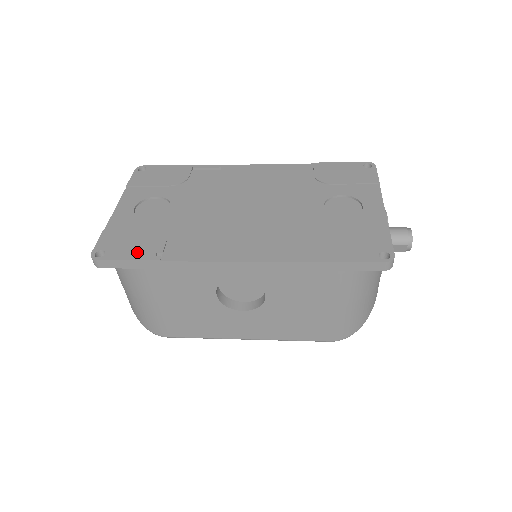
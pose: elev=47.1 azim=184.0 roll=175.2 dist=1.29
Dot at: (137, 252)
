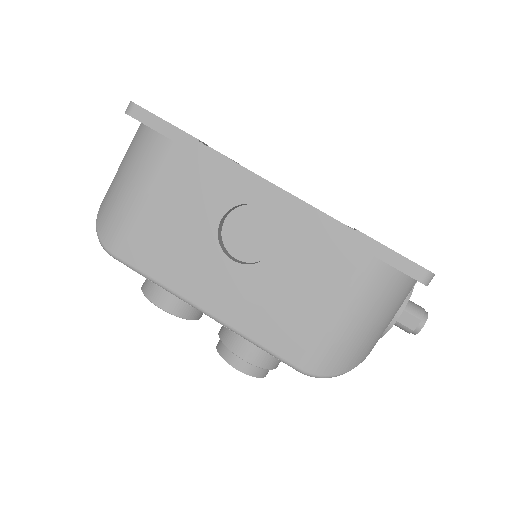
Dot at: occluded
